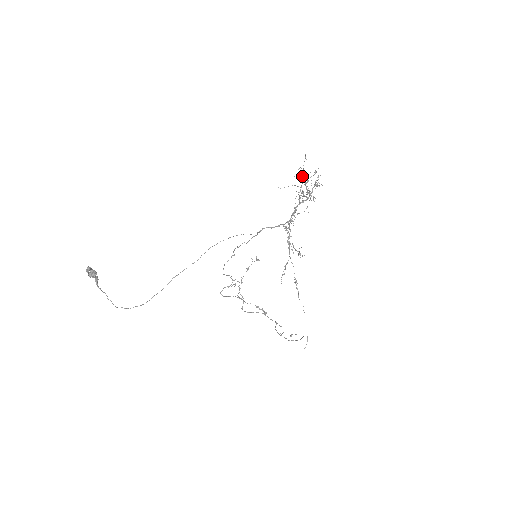
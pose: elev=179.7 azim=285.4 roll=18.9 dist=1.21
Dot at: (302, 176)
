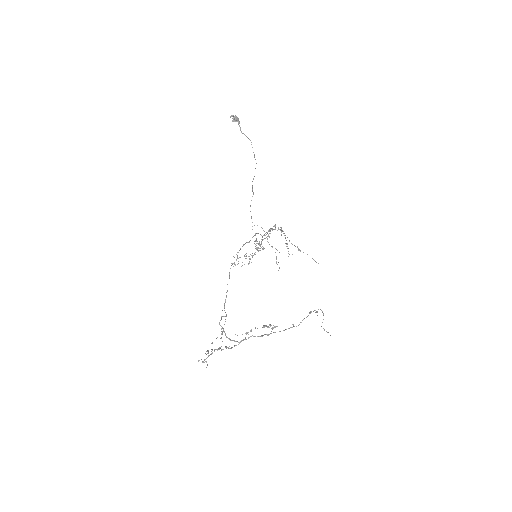
Dot at: (238, 261)
